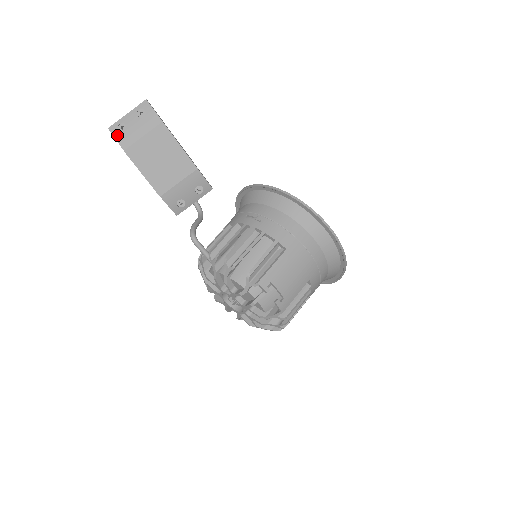
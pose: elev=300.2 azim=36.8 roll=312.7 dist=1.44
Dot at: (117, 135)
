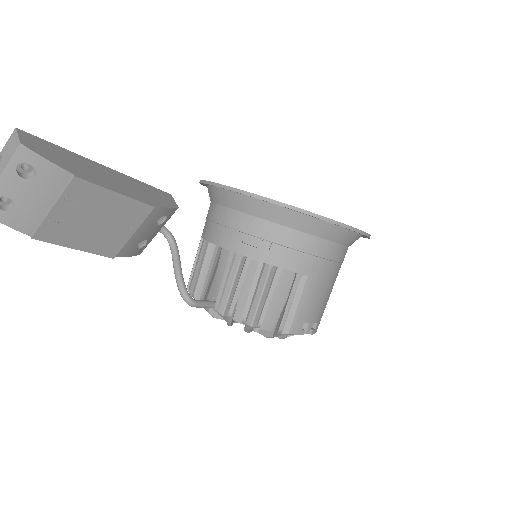
Dot at: (3, 218)
